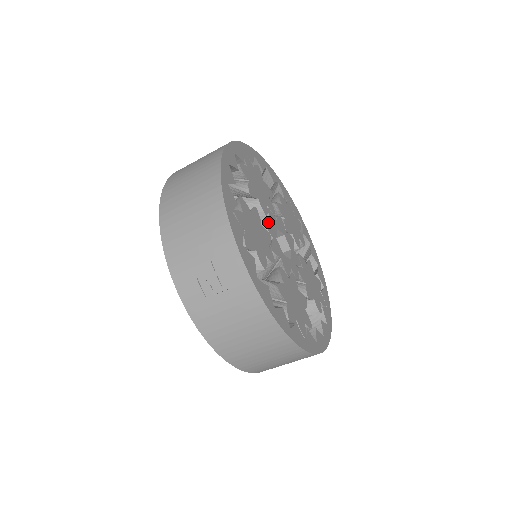
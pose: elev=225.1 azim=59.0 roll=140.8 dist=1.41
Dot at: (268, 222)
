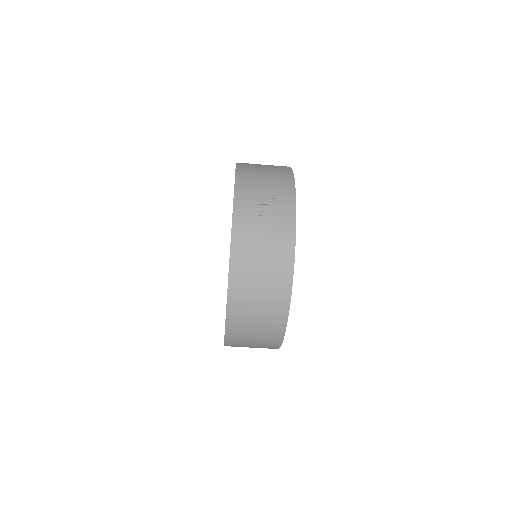
Dot at: occluded
